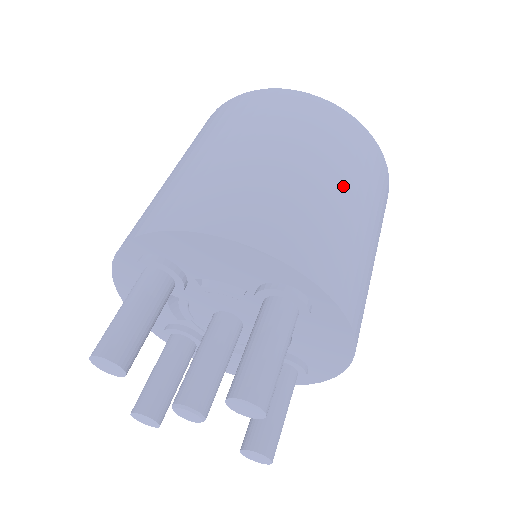
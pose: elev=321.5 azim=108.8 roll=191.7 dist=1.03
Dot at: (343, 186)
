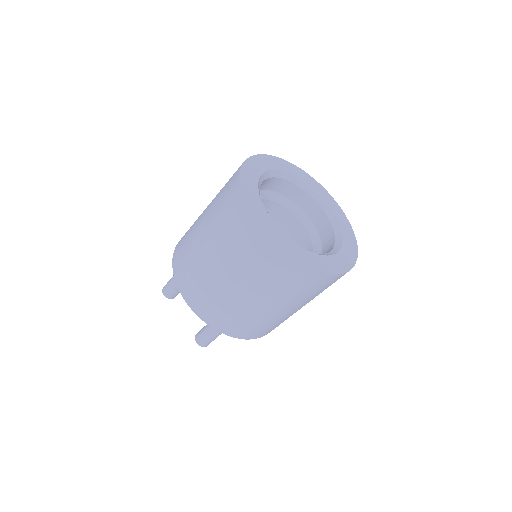
Dot at: (264, 301)
